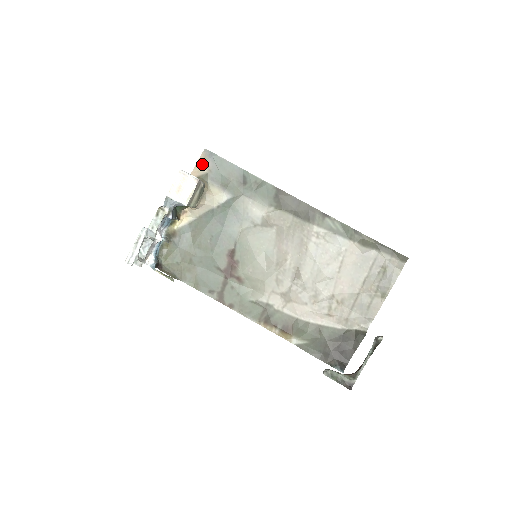
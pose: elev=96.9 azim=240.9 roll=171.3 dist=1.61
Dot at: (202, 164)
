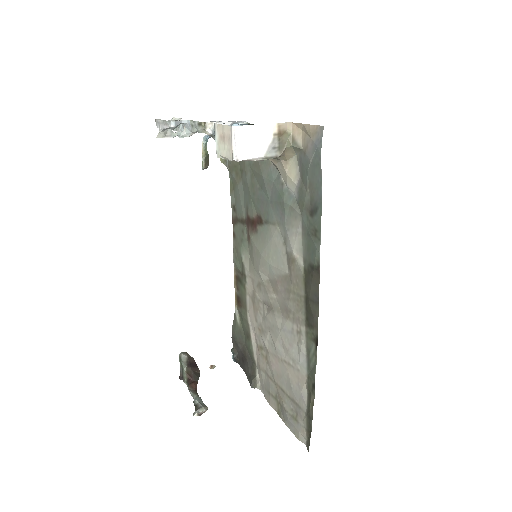
Dot at: (308, 133)
